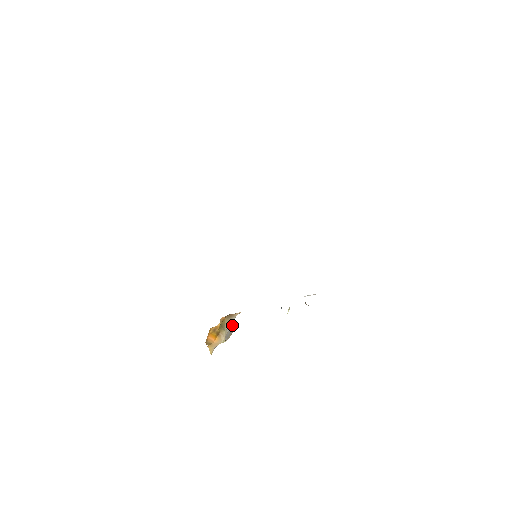
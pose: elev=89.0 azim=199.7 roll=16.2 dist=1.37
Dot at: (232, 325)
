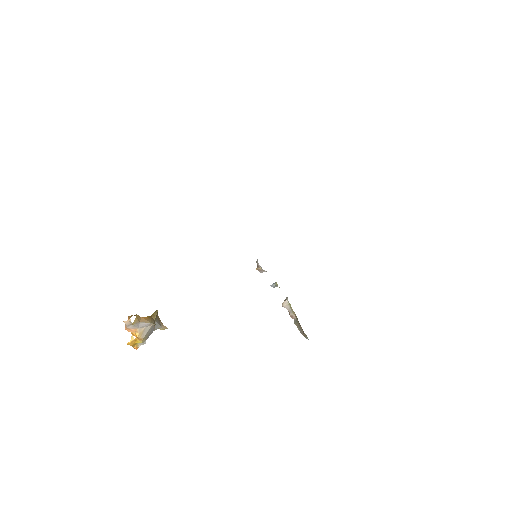
Dot at: (152, 332)
